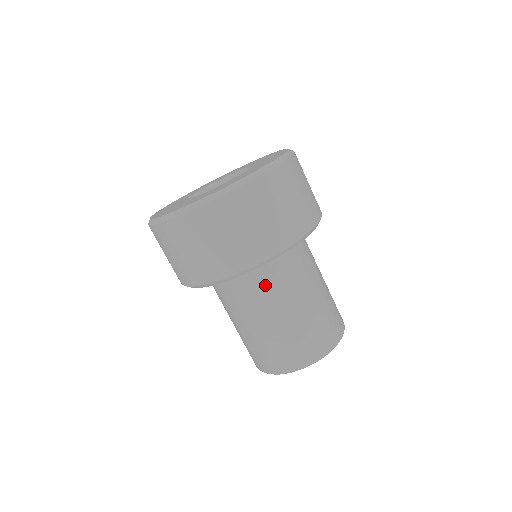
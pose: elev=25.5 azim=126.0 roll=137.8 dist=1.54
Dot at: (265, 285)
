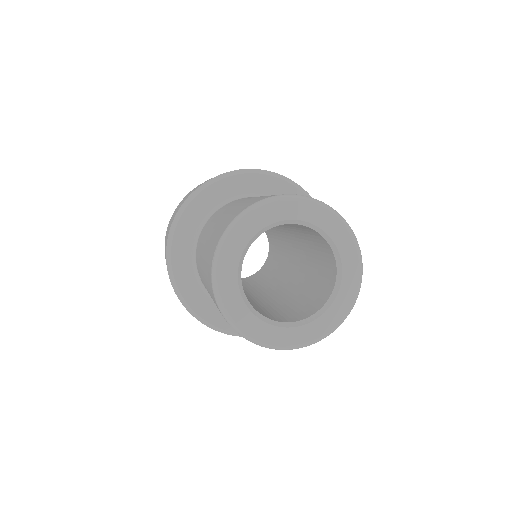
Dot at: (203, 234)
